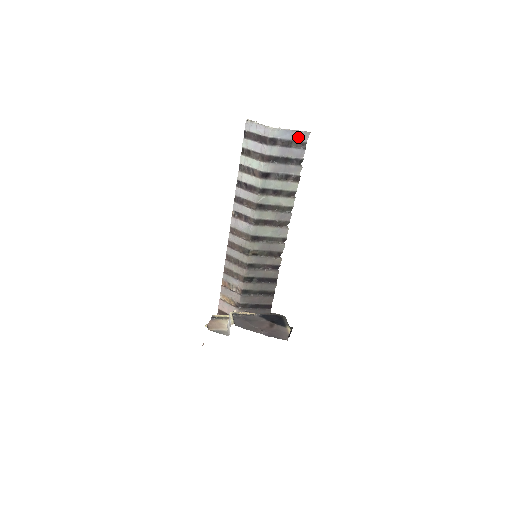
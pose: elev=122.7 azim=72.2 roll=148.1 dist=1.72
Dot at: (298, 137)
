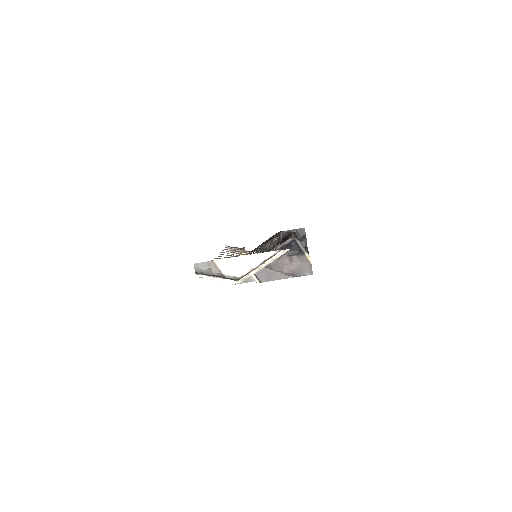
Dot at: occluded
